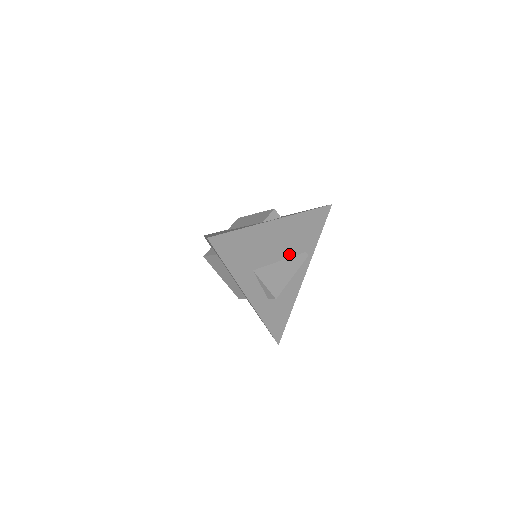
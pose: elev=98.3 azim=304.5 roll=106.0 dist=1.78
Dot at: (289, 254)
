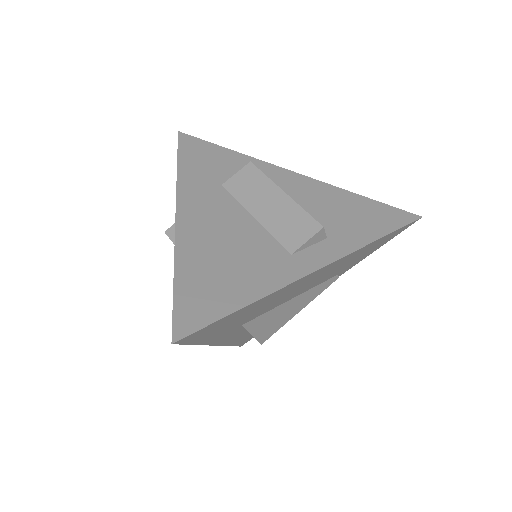
Dot at: (311, 287)
